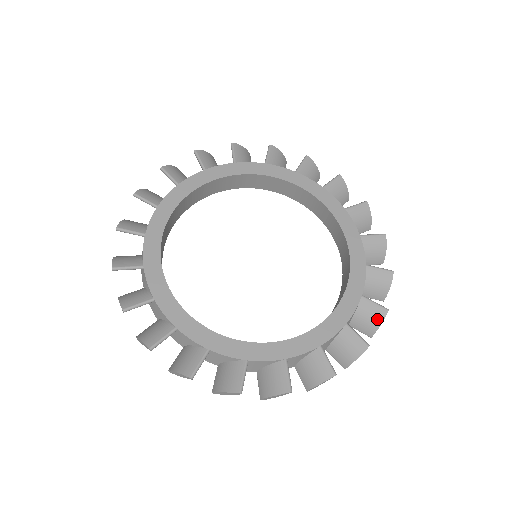
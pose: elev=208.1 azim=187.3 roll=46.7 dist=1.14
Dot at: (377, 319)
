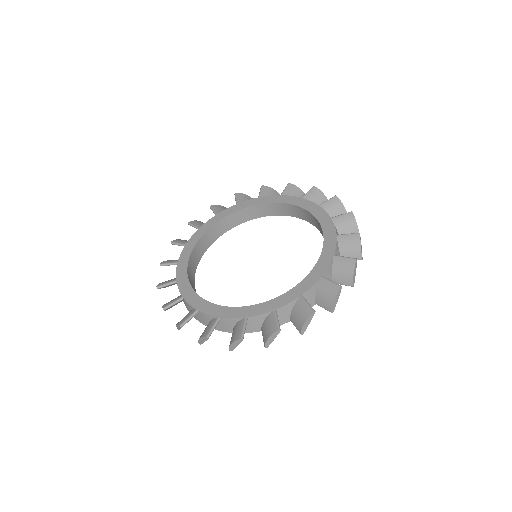
Dot at: (356, 243)
